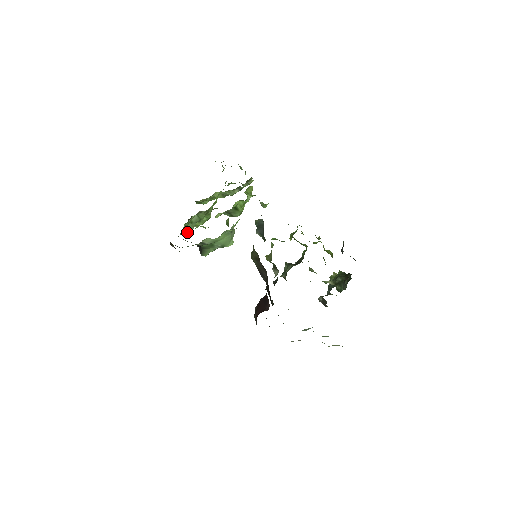
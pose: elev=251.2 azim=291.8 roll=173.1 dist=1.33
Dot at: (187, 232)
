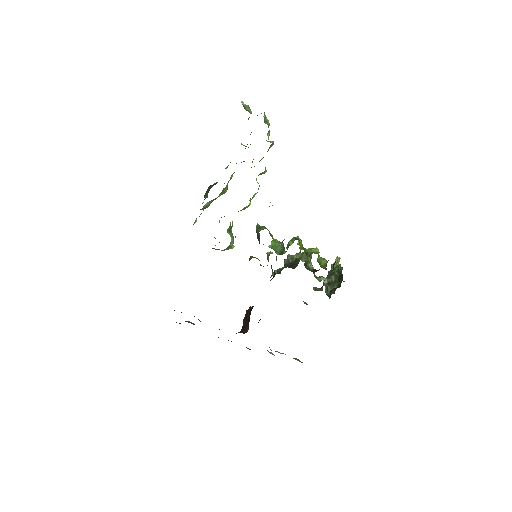
Dot at: occluded
